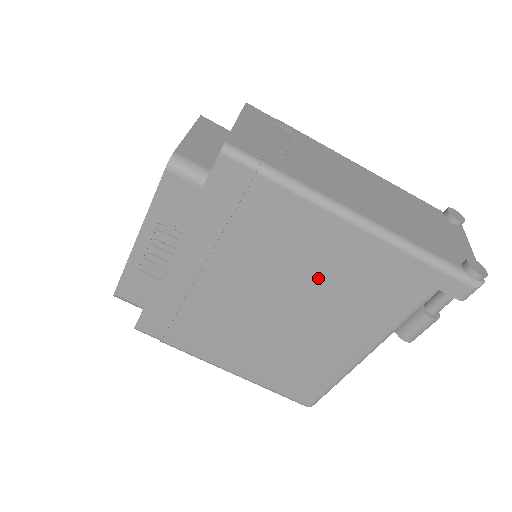
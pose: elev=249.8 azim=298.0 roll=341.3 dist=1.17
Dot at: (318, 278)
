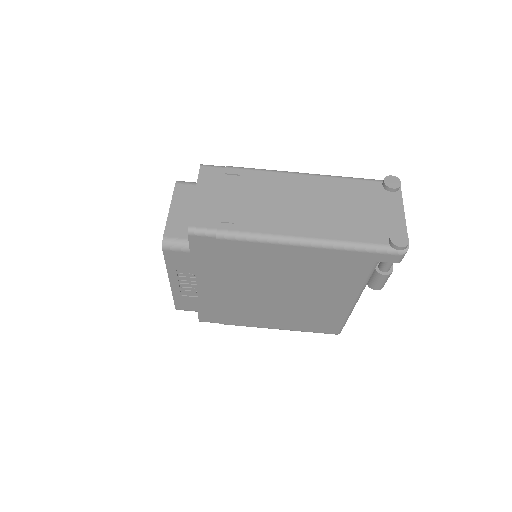
Dot at: (293, 275)
